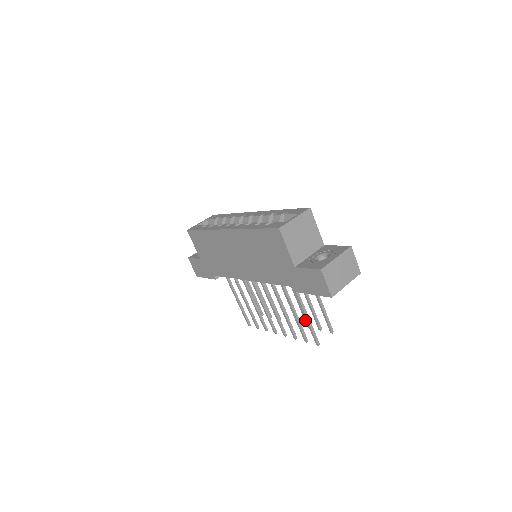
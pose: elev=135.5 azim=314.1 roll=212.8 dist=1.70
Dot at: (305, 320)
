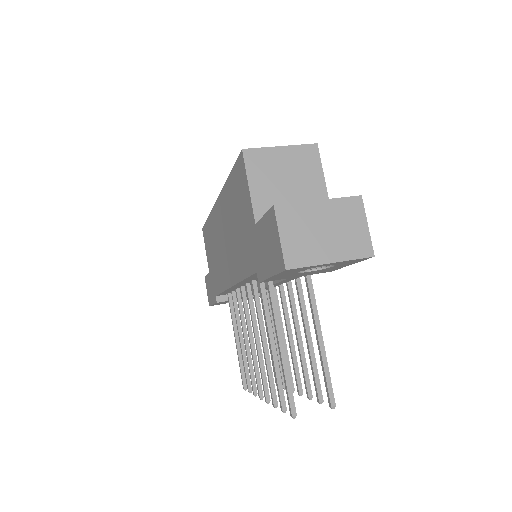
Dot at: (304, 382)
